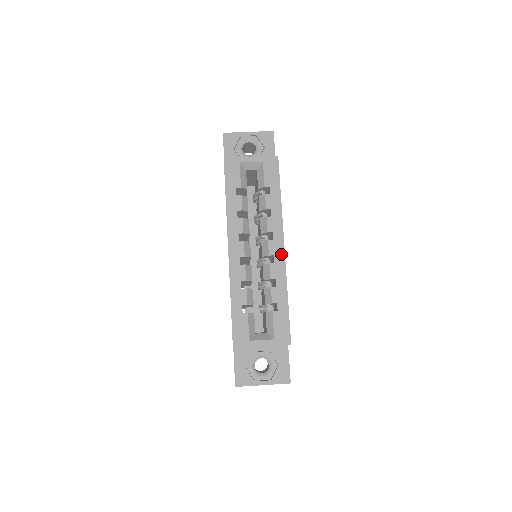
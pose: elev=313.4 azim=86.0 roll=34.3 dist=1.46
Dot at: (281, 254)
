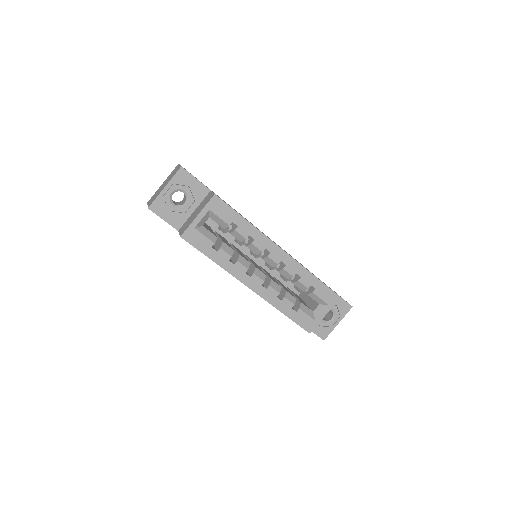
Dot at: (285, 256)
